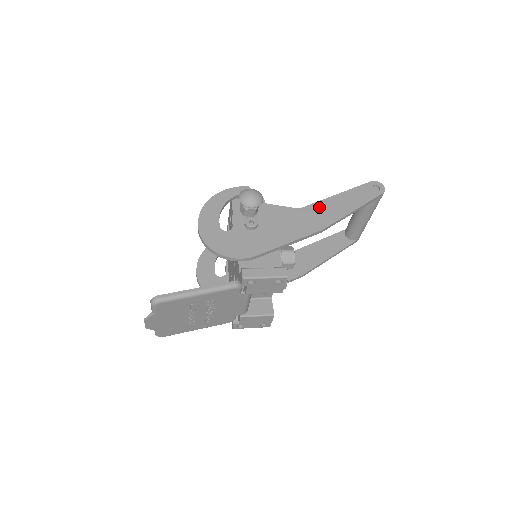
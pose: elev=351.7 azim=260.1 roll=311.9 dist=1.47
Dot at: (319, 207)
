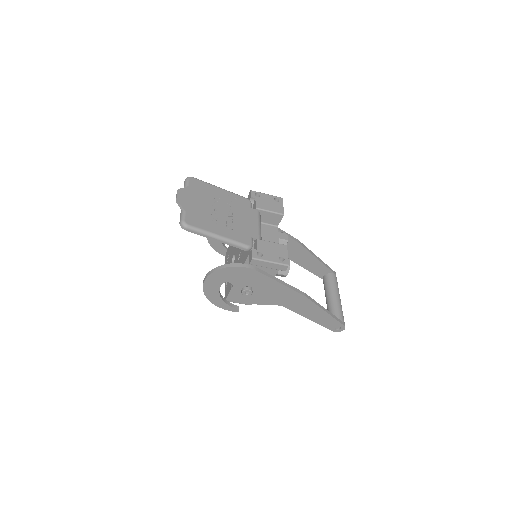
Dot at: occluded
